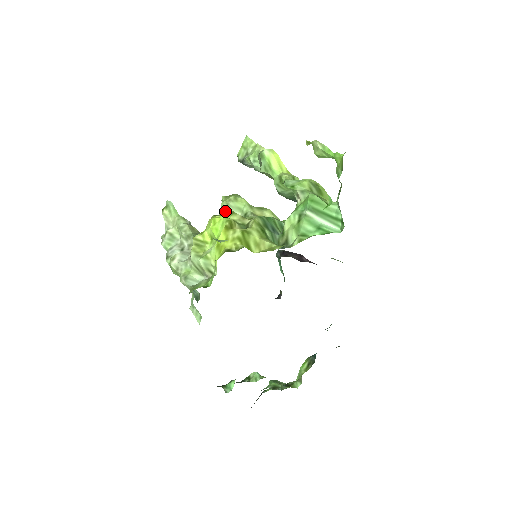
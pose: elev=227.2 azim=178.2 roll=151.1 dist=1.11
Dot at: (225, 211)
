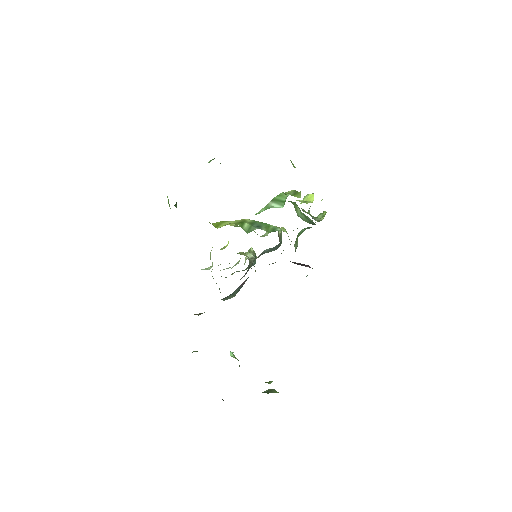
Dot at: (261, 236)
